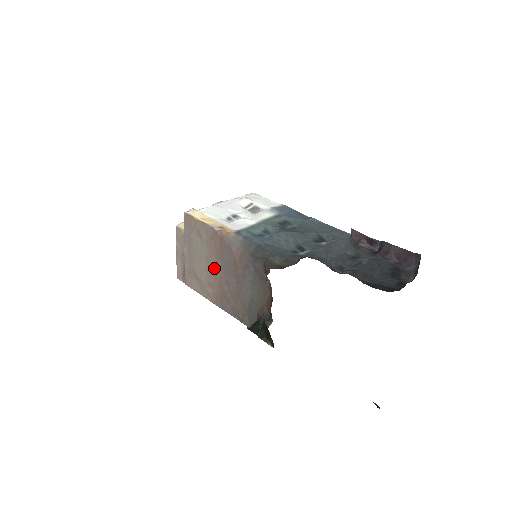
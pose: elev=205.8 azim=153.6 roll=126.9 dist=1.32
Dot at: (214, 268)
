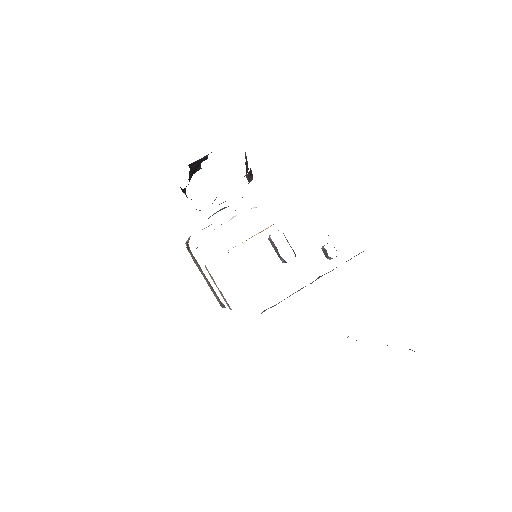
Dot at: occluded
